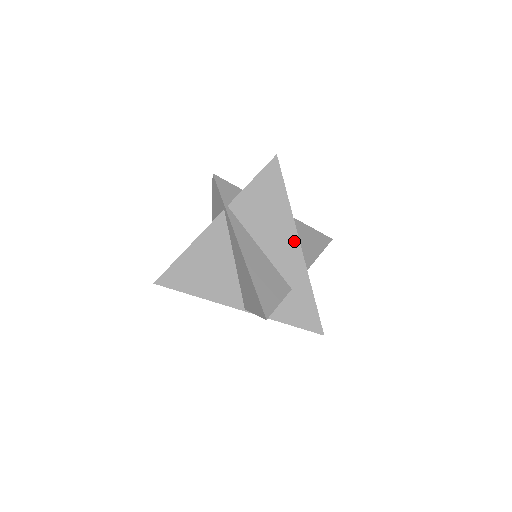
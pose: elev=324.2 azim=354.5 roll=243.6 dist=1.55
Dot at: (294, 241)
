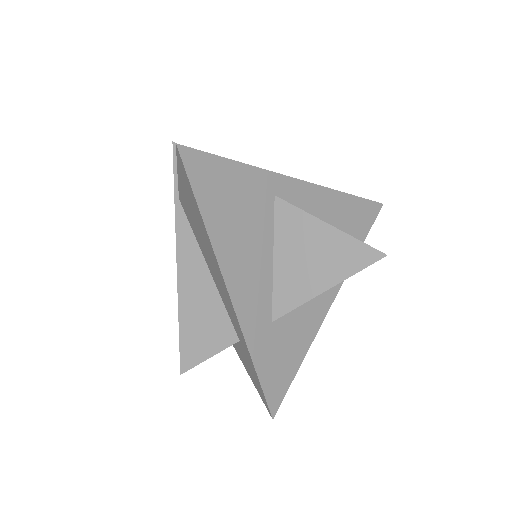
Dot at: (224, 284)
